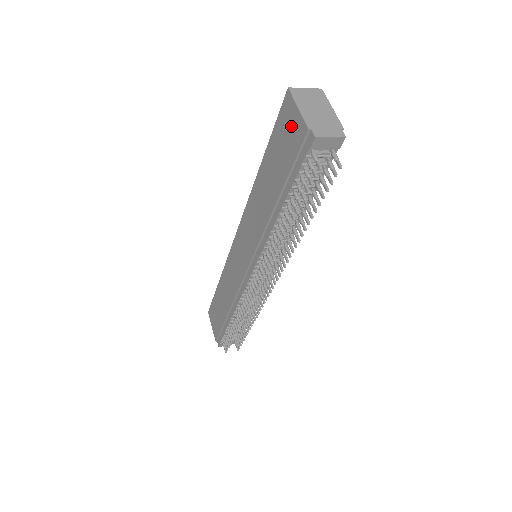
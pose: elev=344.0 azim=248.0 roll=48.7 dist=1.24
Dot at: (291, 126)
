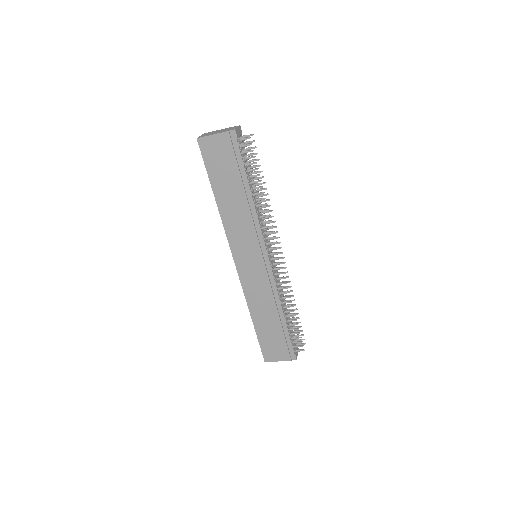
Dot at: (217, 147)
